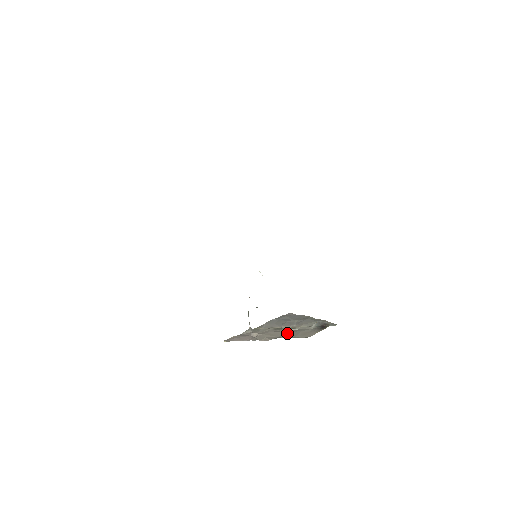
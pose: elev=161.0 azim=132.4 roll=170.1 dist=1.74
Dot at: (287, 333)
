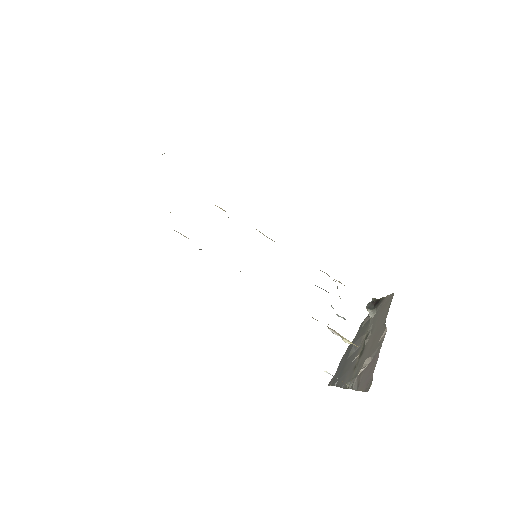
Dot at: (376, 327)
